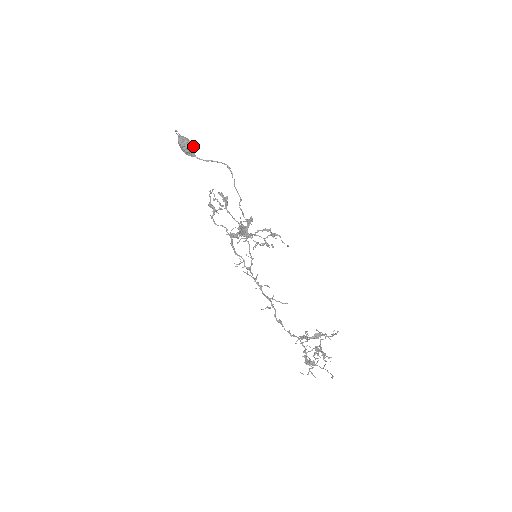
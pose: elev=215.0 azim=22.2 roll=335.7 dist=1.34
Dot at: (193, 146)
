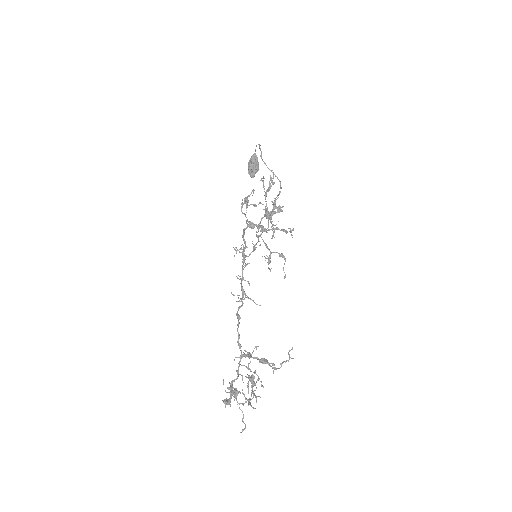
Dot at: occluded
